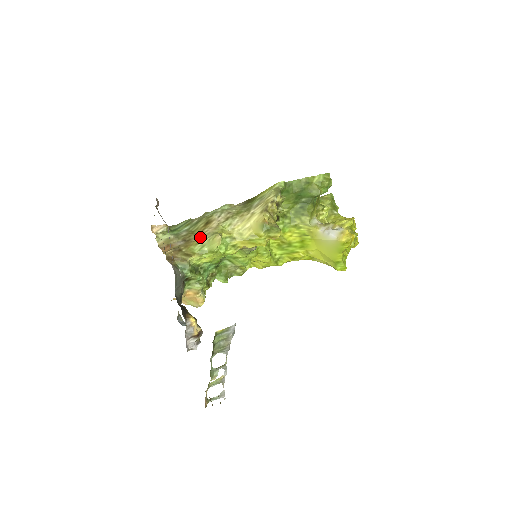
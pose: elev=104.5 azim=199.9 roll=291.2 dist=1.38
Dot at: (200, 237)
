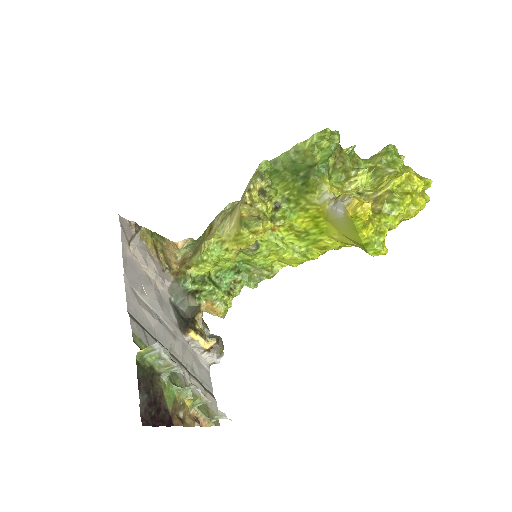
Dot at: (201, 246)
